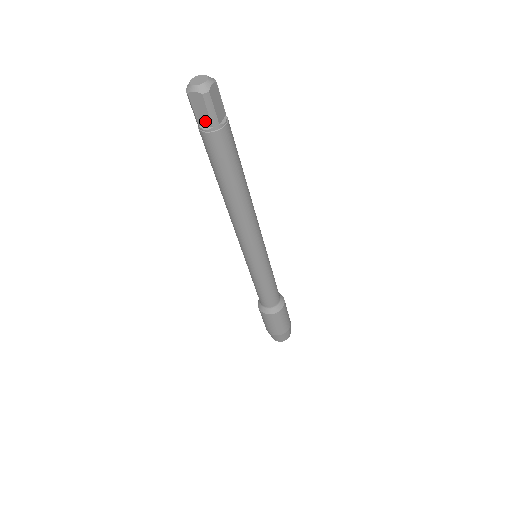
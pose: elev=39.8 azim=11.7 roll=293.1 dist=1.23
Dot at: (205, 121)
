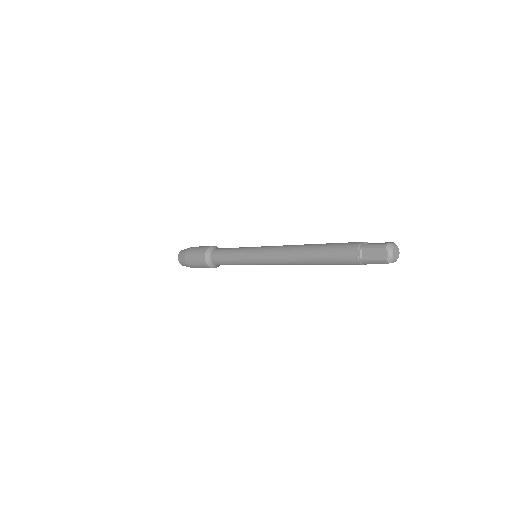
Dot at: (366, 255)
